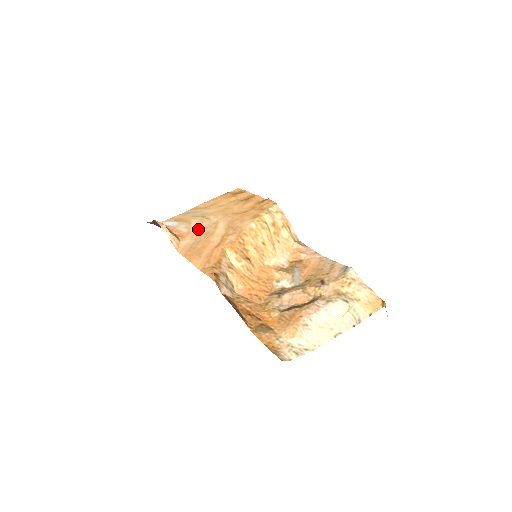
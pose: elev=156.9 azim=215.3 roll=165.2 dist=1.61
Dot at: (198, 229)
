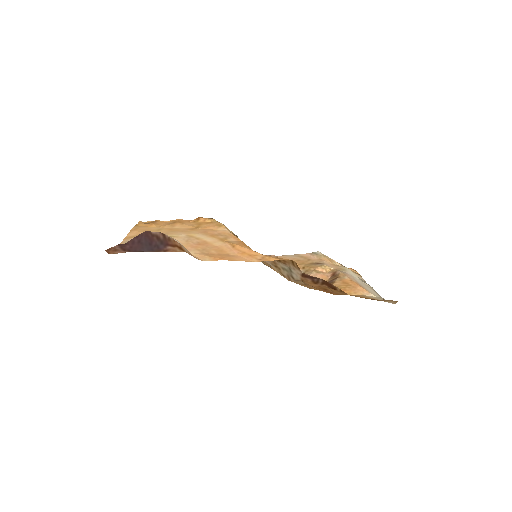
Dot at: occluded
